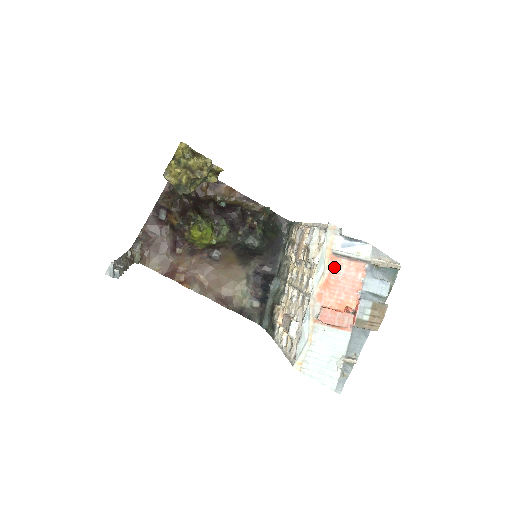
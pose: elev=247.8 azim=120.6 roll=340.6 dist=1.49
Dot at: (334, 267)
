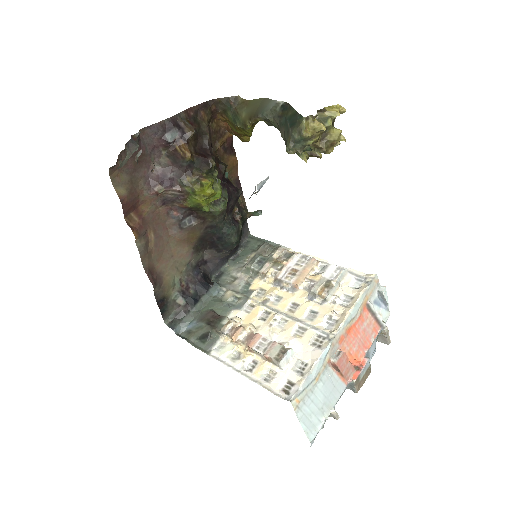
Dot at: (362, 317)
